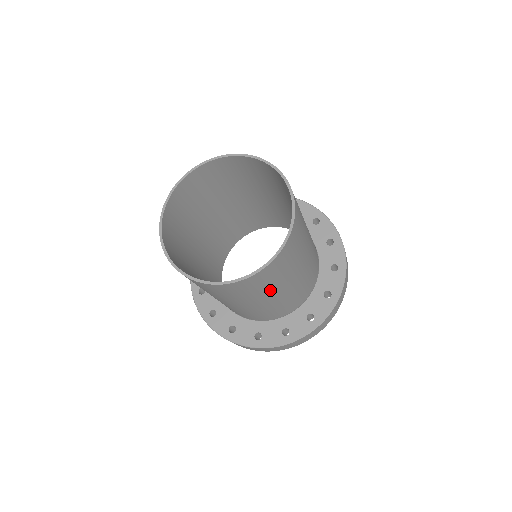
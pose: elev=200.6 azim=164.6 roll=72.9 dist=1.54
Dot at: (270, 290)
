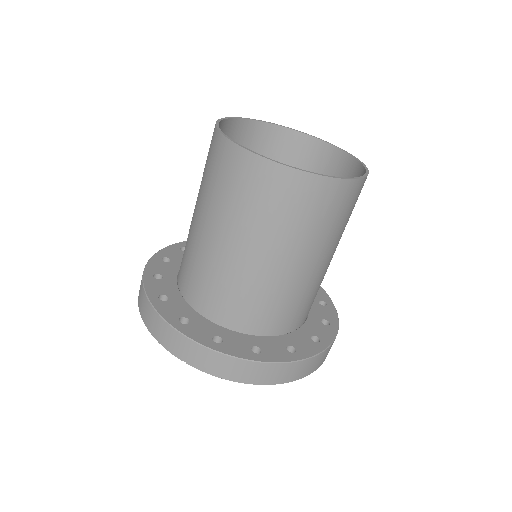
Dot at: occluded
